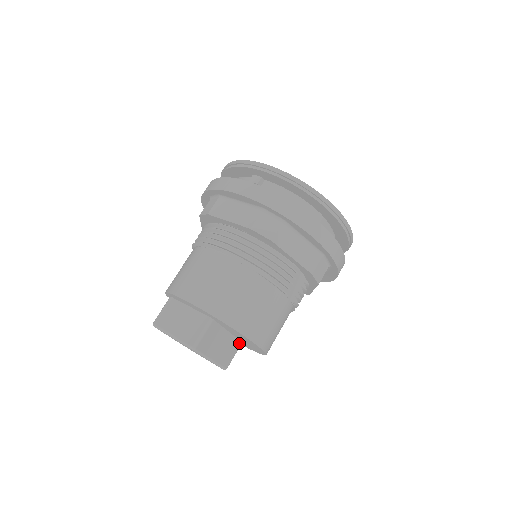
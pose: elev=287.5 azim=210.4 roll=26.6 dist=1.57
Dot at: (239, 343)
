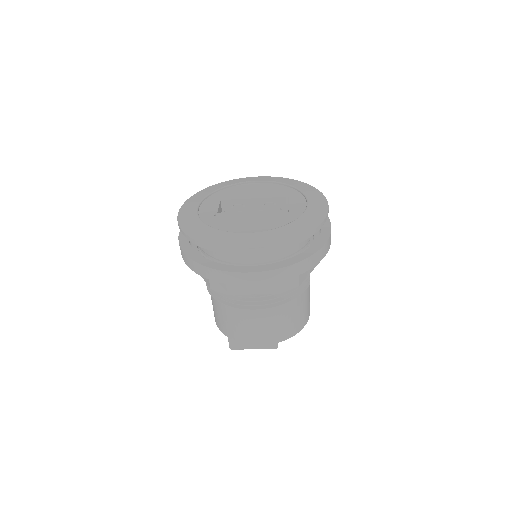
Dot at: occluded
